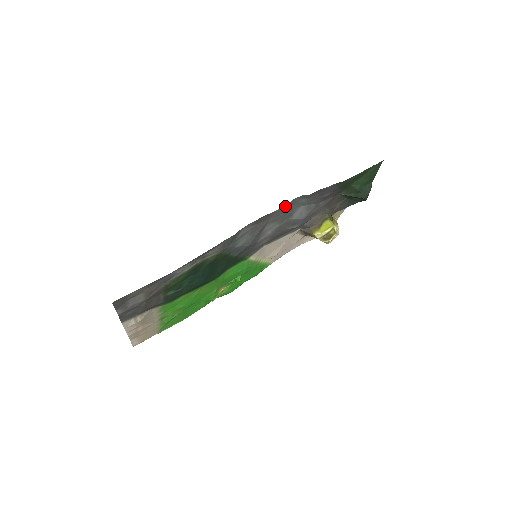
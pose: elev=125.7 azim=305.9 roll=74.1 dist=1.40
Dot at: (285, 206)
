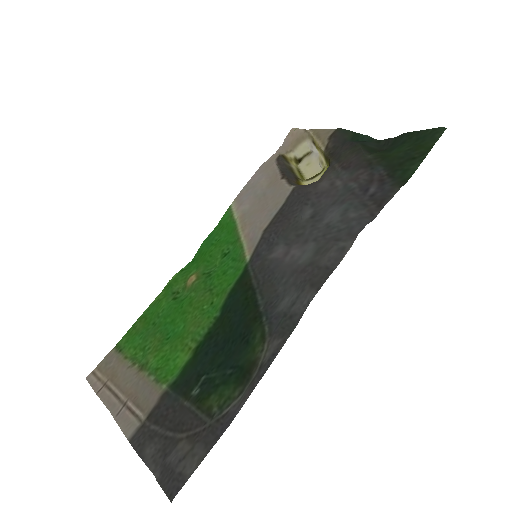
Dot at: (346, 247)
